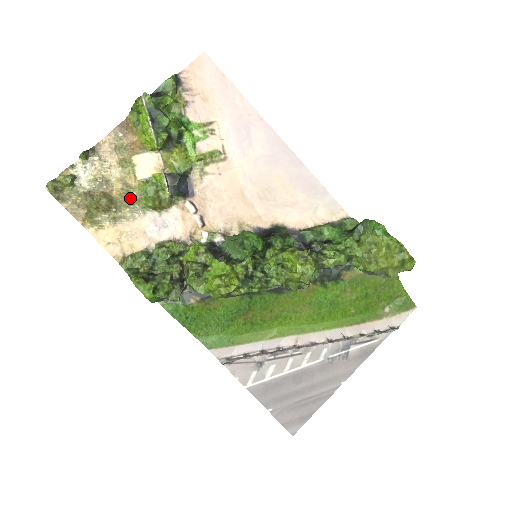
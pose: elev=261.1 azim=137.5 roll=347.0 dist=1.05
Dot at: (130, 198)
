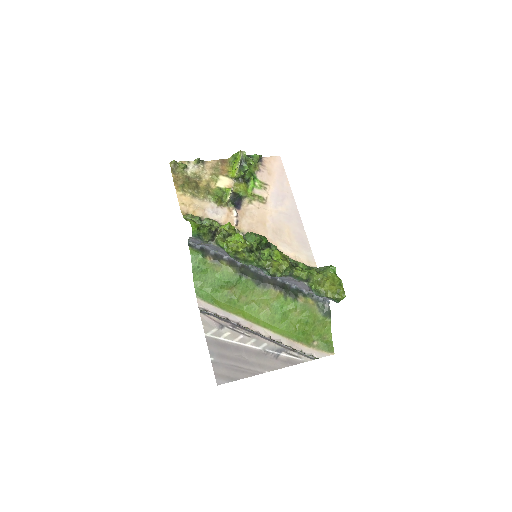
Dot at: (207, 191)
